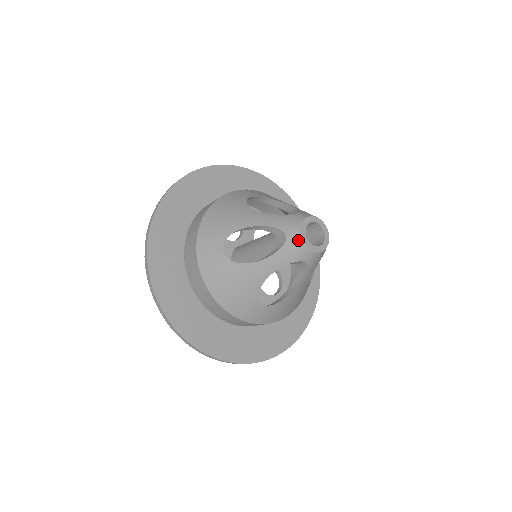
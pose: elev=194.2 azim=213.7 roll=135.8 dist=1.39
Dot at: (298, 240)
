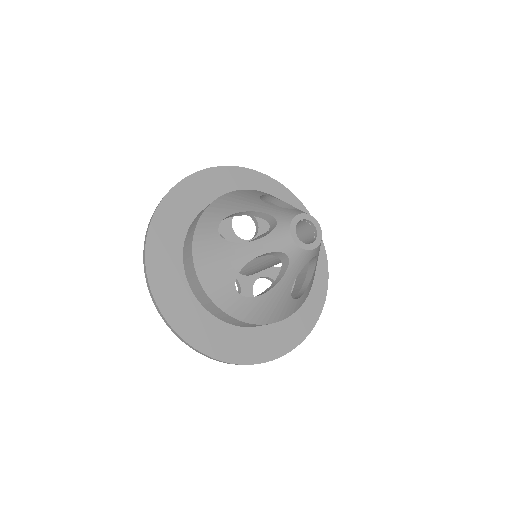
Dot at: (299, 251)
